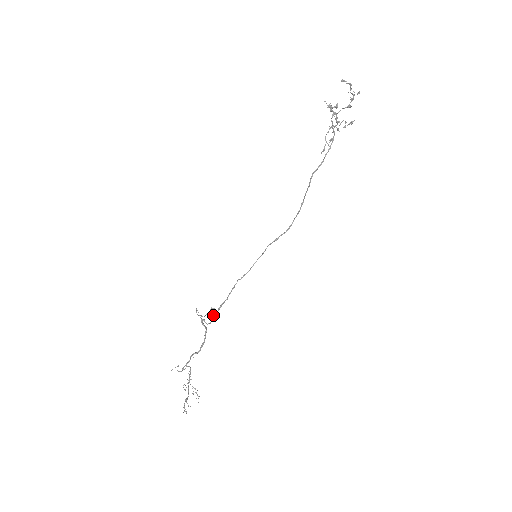
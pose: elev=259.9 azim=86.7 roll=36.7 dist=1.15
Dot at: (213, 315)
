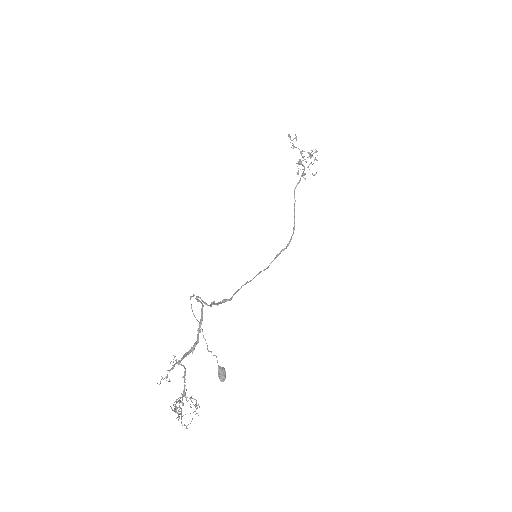
Dot at: (222, 375)
